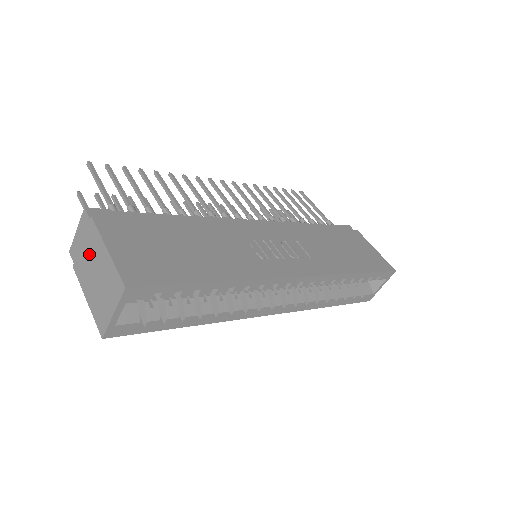
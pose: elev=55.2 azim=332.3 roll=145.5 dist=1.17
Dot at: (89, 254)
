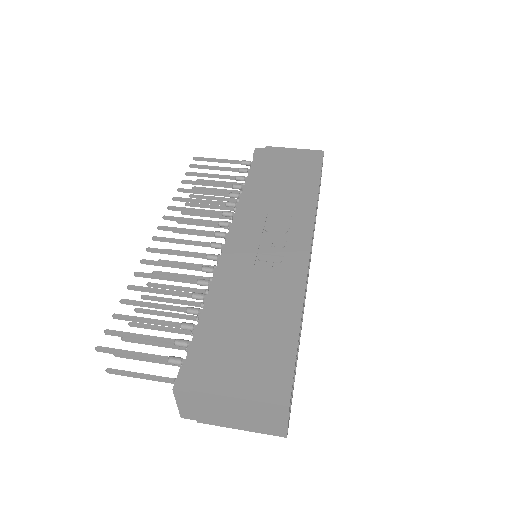
Dot at: (214, 409)
